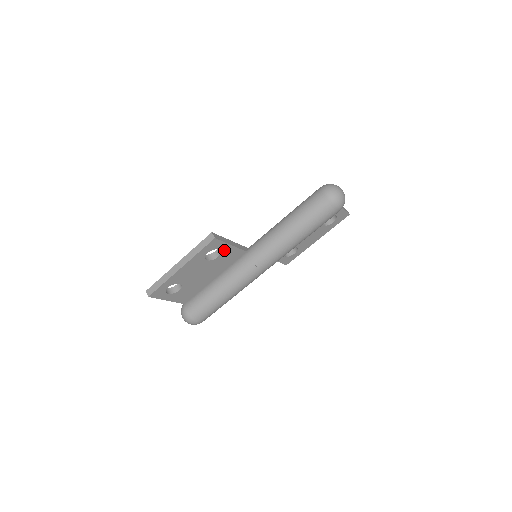
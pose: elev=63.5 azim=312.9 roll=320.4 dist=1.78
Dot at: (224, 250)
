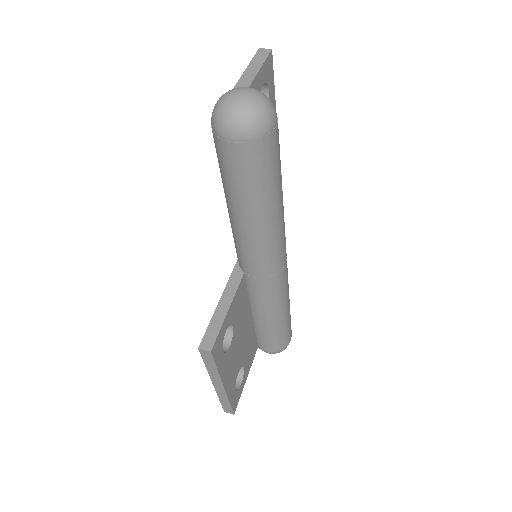
Dot at: (229, 320)
